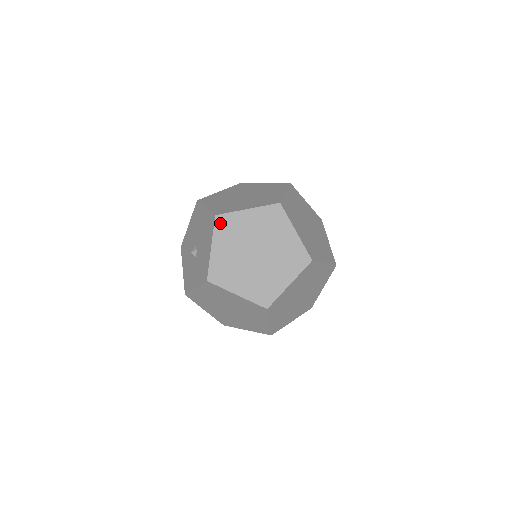
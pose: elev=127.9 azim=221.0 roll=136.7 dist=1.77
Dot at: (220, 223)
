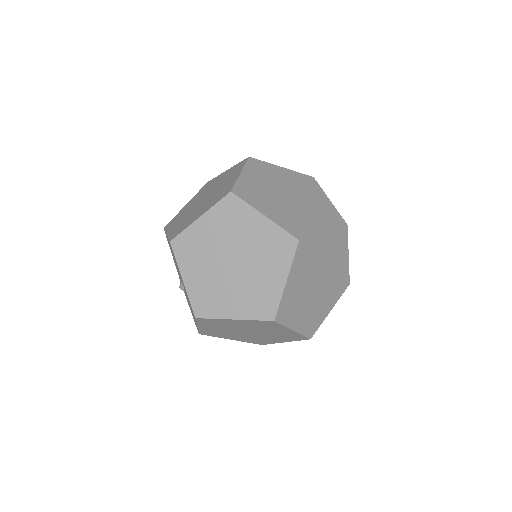
Dot at: (179, 248)
